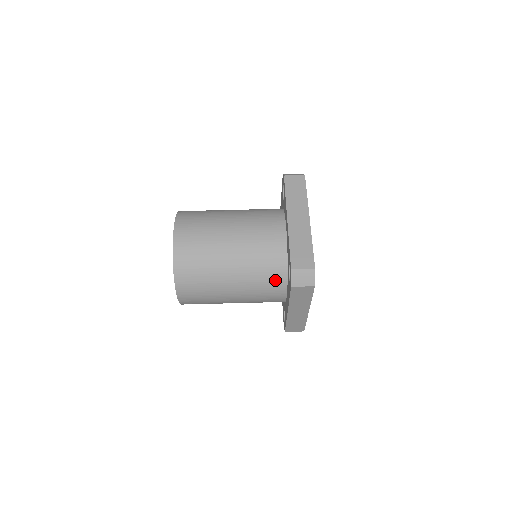
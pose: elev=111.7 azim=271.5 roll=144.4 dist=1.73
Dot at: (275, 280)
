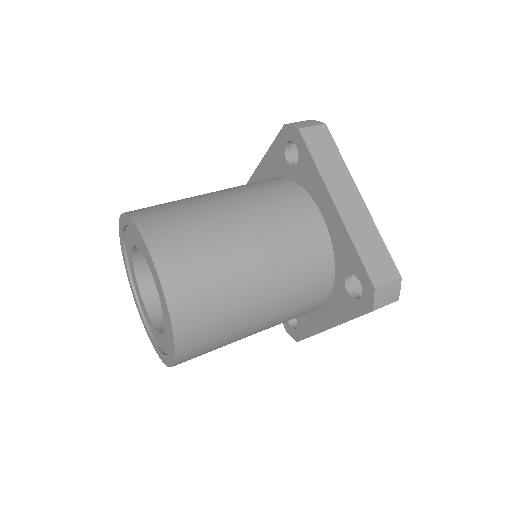
Dot at: (286, 191)
